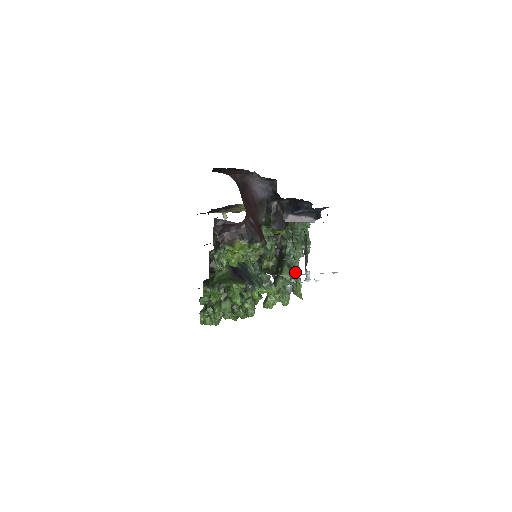
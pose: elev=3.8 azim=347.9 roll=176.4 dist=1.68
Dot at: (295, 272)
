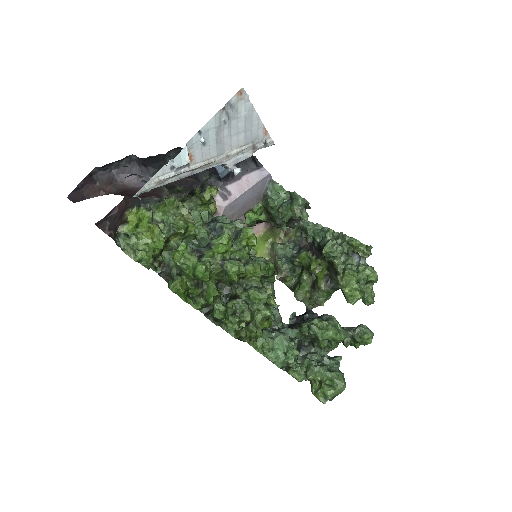
Dot at: (339, 240)
